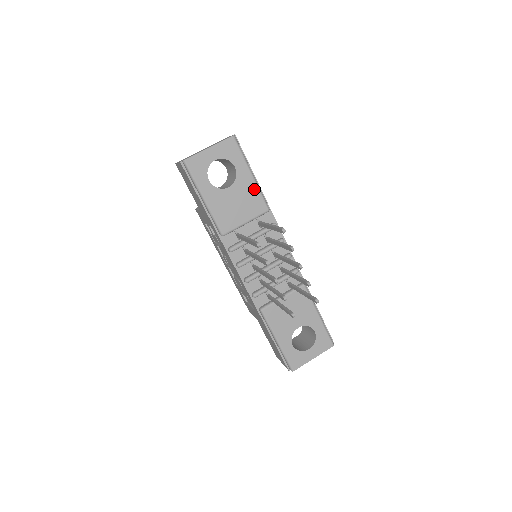
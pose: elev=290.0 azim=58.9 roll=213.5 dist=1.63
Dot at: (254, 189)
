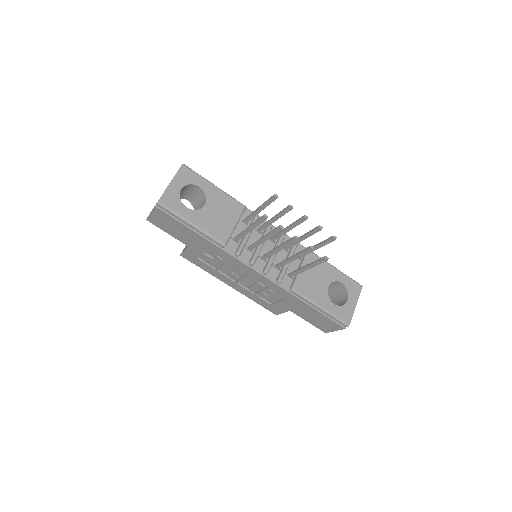
Dot at: (224, 196)
